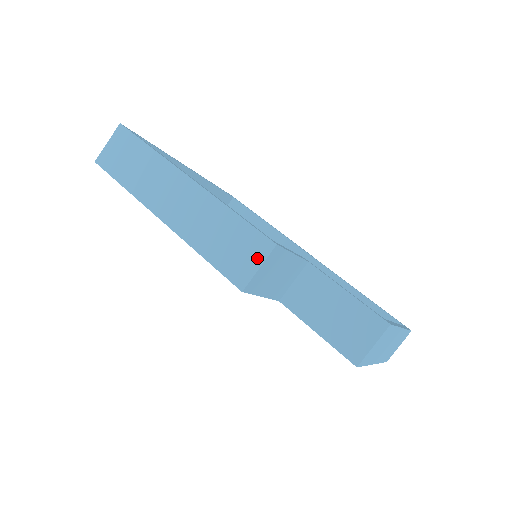
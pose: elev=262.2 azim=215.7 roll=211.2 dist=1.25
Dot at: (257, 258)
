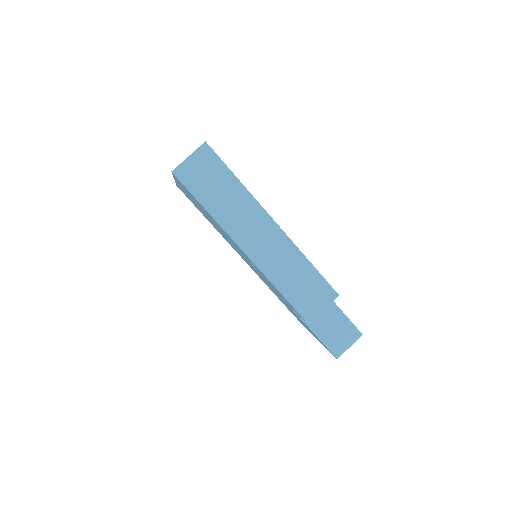
Dot at: (323, 302)
